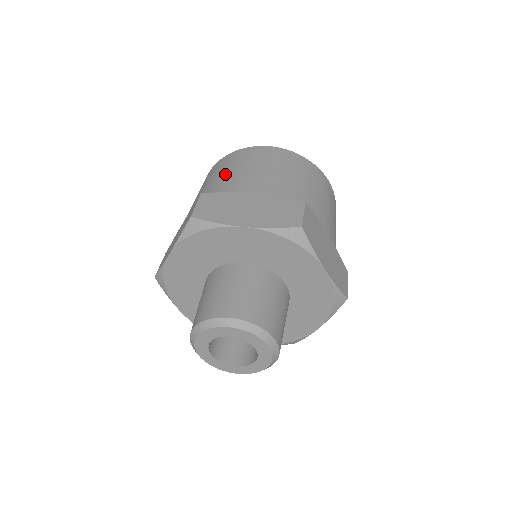
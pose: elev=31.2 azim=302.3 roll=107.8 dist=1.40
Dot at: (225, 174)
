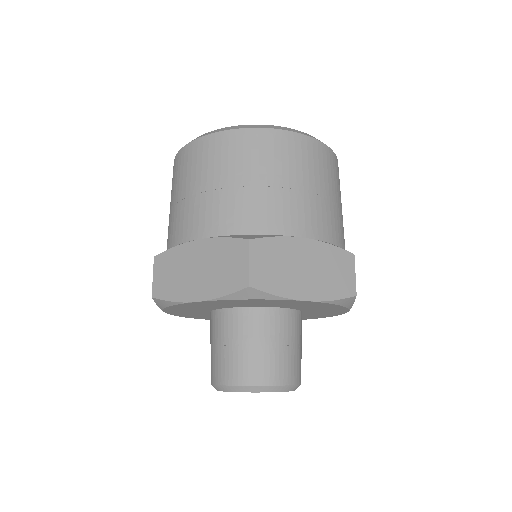
Dot at: (257, 183)
